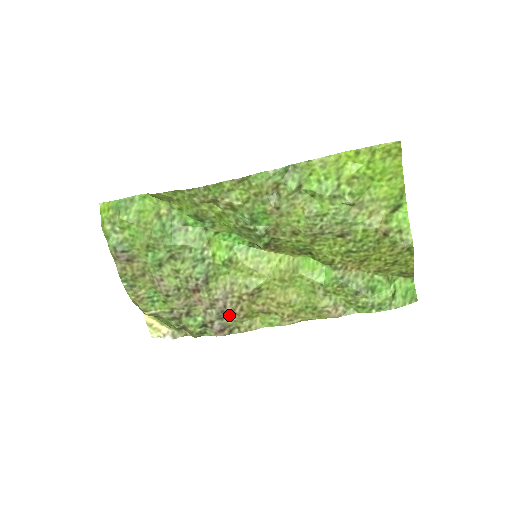
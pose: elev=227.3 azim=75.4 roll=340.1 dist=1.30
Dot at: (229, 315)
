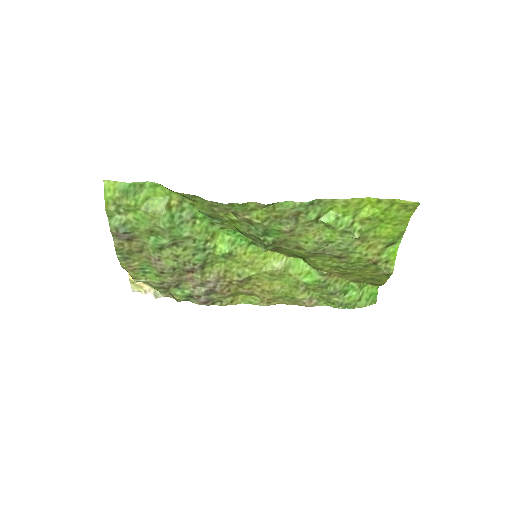
Dot at: (216, 293)
